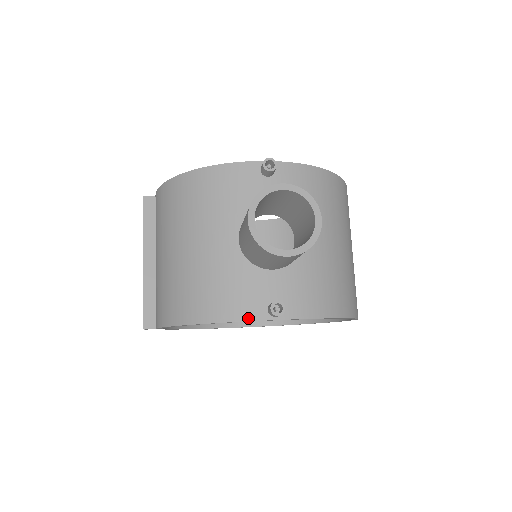
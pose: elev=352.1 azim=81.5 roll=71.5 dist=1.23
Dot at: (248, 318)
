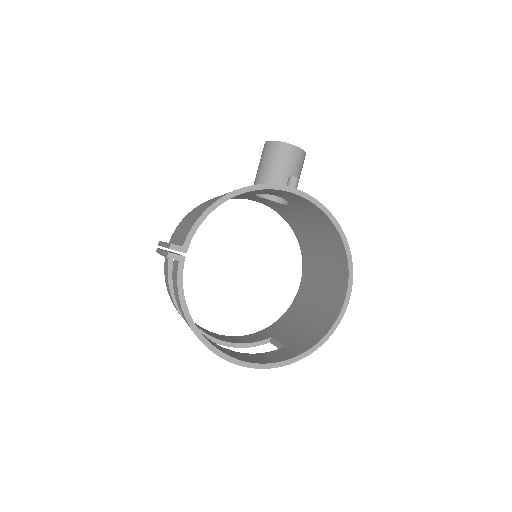
Dot at: (275, 184)
